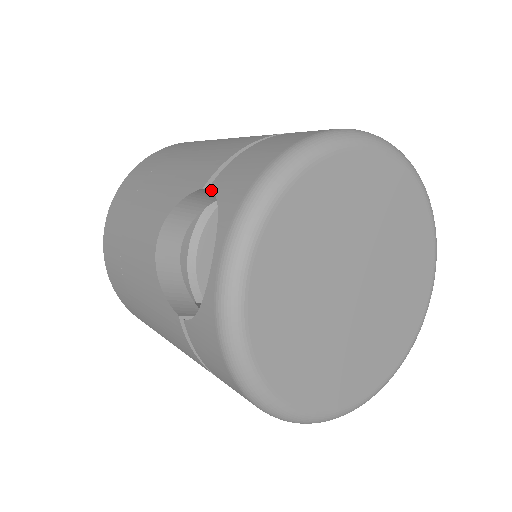
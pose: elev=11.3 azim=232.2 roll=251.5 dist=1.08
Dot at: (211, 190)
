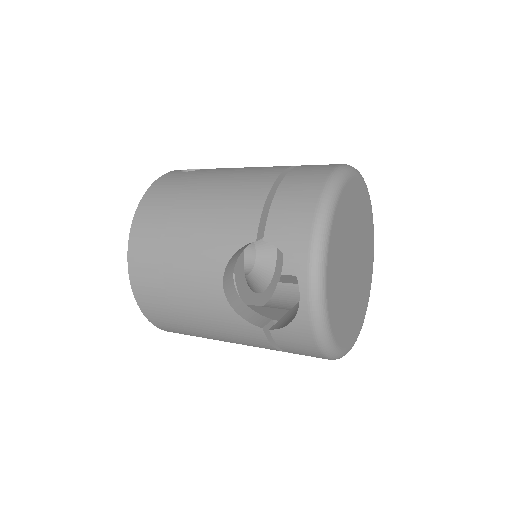
Dot at: (259, 239)
